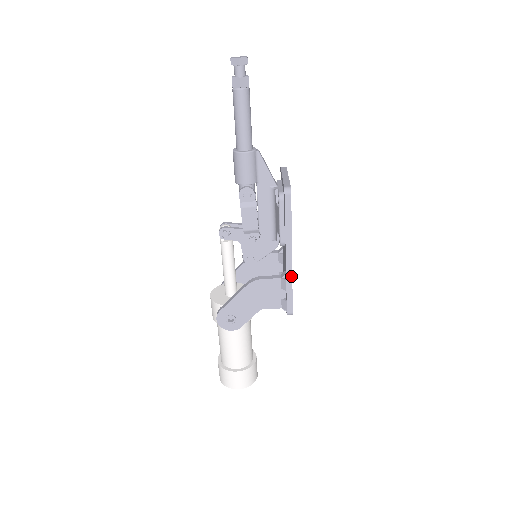
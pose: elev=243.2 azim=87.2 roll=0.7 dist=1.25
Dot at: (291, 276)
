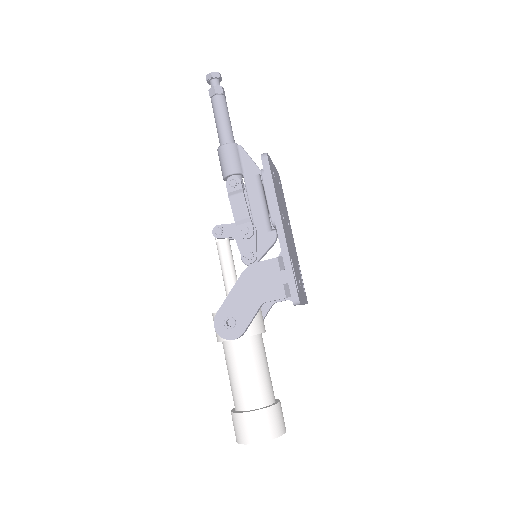
Dot at: (286, 248)
